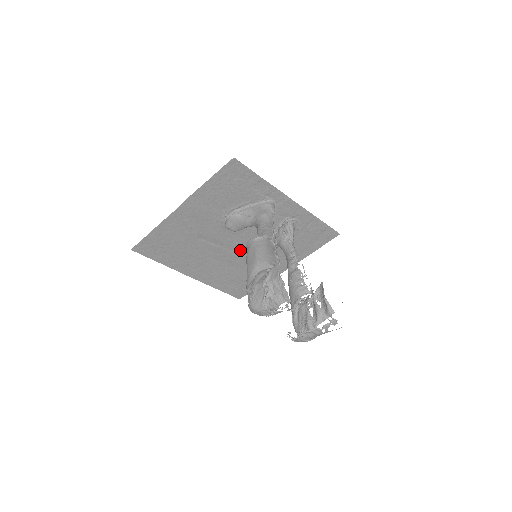
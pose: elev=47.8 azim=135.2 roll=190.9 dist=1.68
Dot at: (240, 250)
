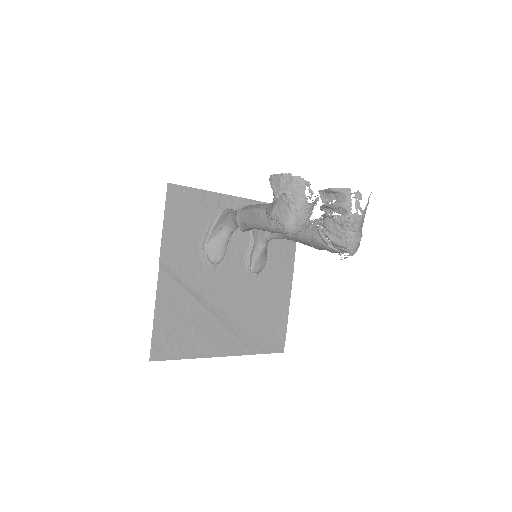
Dot at: (241, 286)
